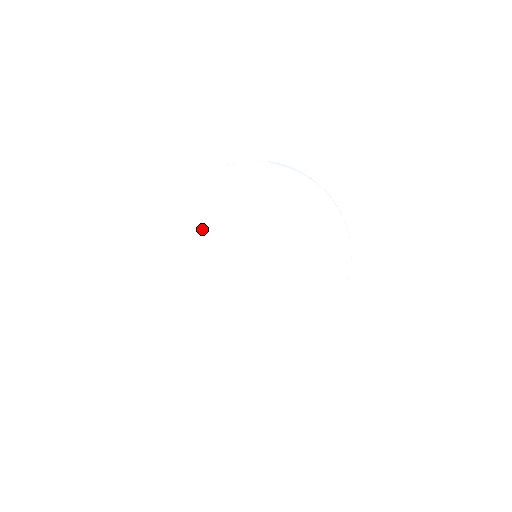
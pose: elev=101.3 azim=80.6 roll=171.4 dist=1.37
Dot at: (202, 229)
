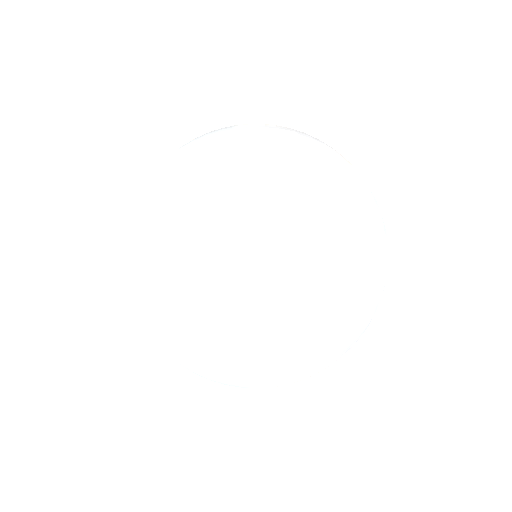
Dot at: occluded
